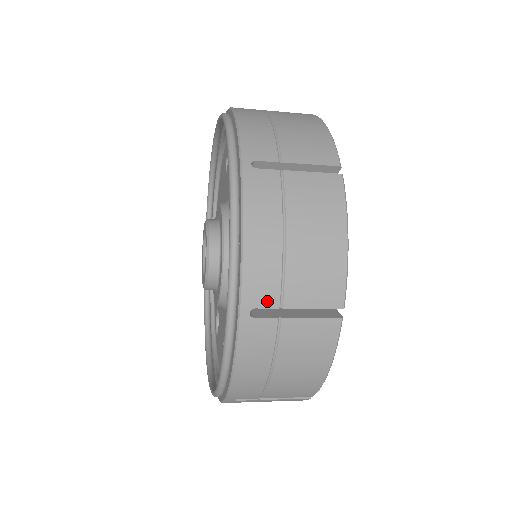
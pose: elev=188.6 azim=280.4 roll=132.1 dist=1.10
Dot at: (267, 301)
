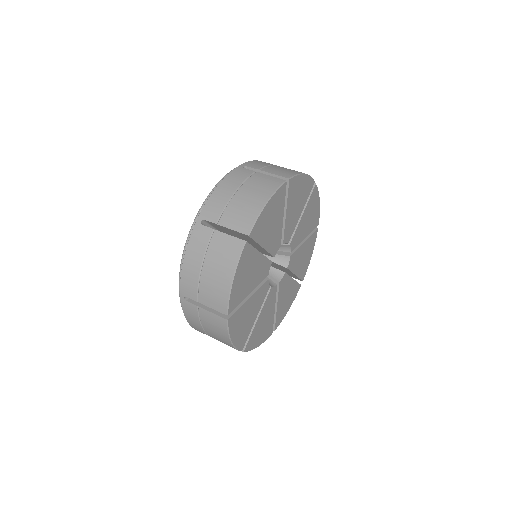
Dot at: (191, 296)
